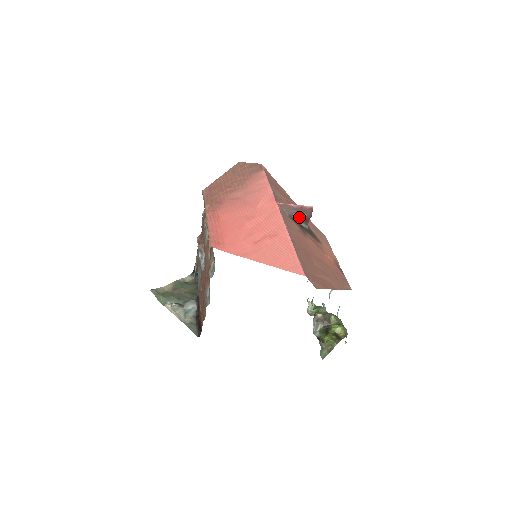
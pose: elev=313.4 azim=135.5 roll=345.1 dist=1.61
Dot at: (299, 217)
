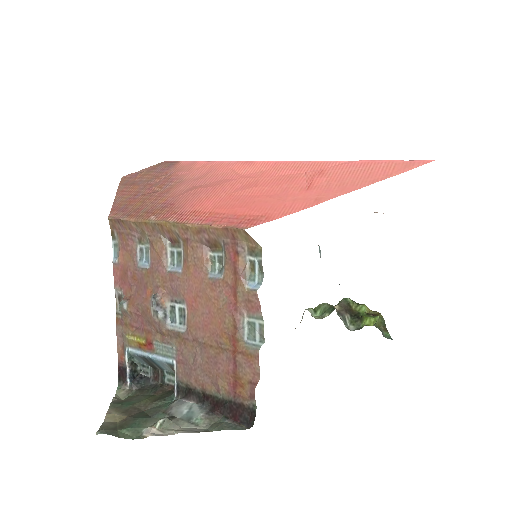
Dot at: occluded
